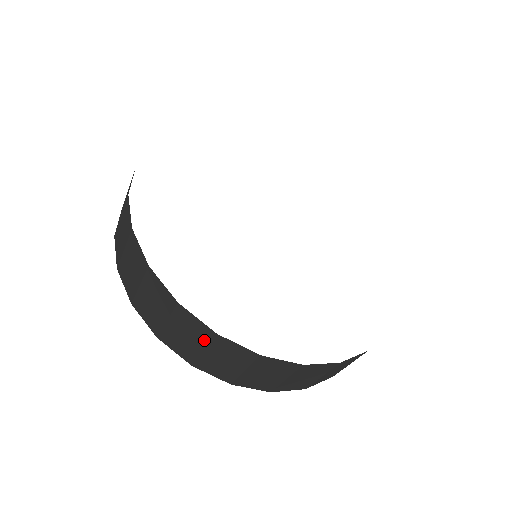
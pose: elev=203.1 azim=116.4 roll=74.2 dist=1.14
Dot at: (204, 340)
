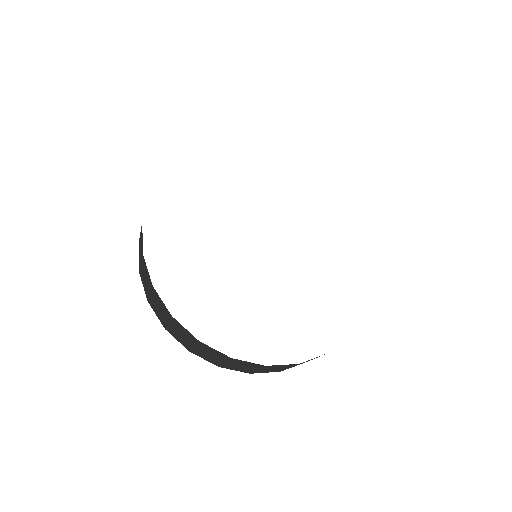
Dot at: (224, 359)
